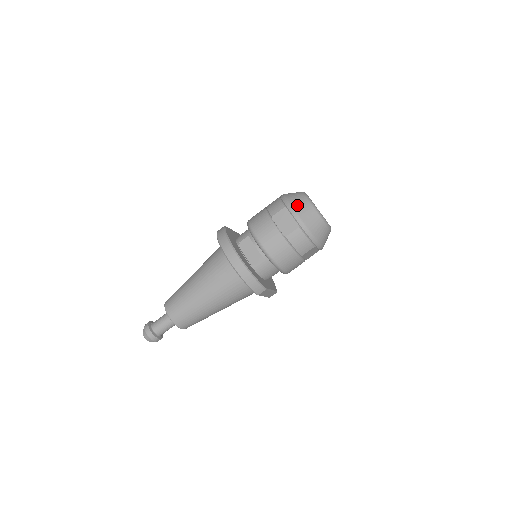
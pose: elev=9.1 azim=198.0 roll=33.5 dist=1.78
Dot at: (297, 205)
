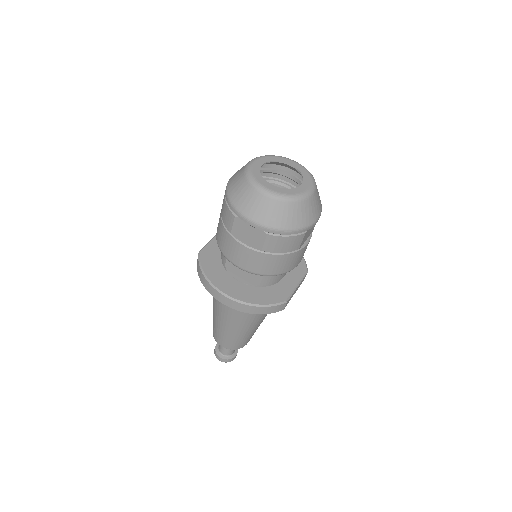
Dot at: (246, 207)
